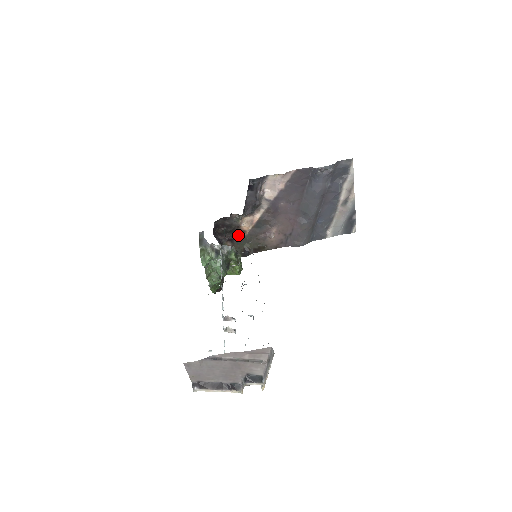
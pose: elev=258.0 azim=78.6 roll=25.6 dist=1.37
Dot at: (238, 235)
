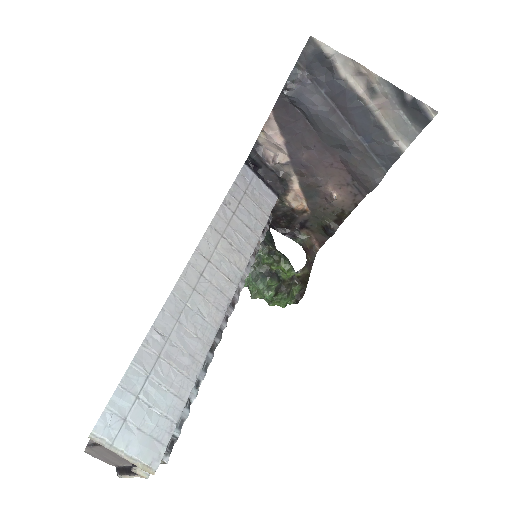
Dot at: (303, 218)
